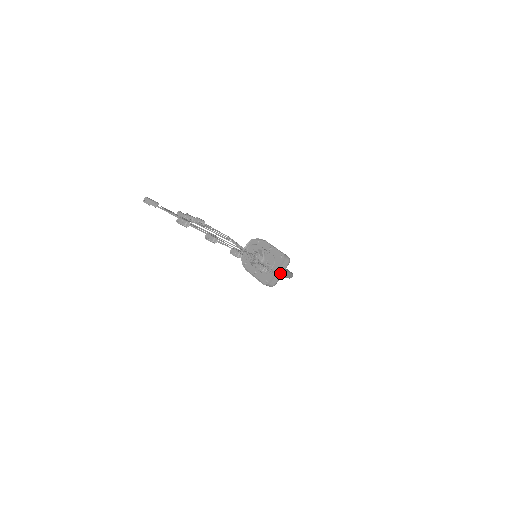
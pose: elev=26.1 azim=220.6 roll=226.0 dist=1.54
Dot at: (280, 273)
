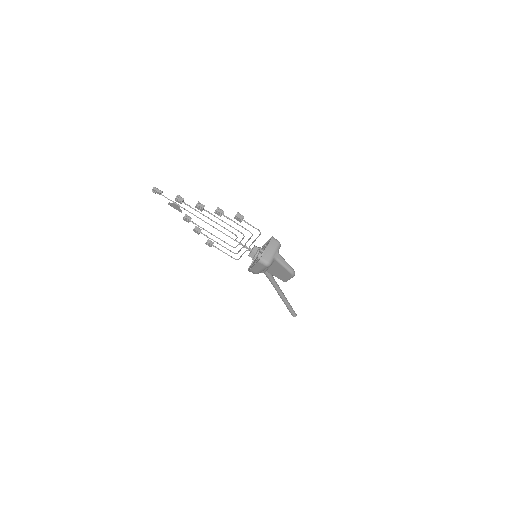
Dot at: (272, 251)
